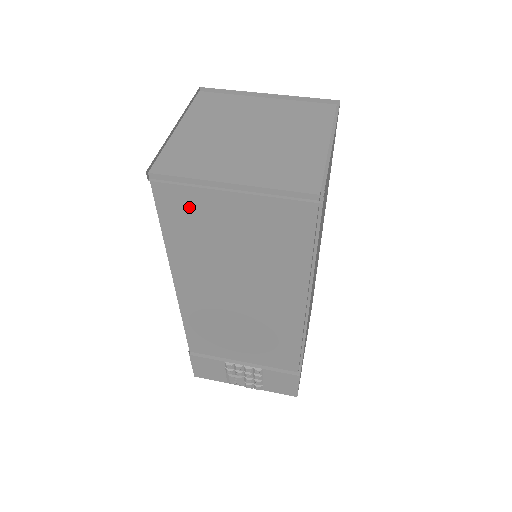
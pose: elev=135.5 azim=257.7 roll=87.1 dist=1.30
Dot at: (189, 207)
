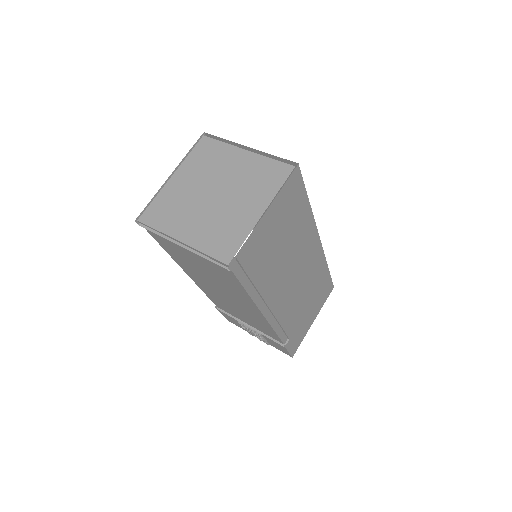
Dot at: (167, 243)
